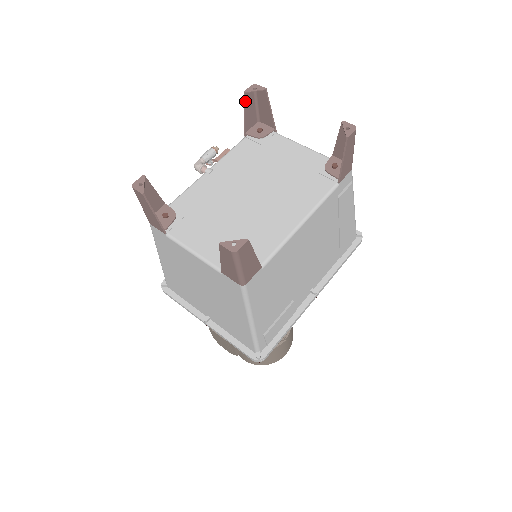
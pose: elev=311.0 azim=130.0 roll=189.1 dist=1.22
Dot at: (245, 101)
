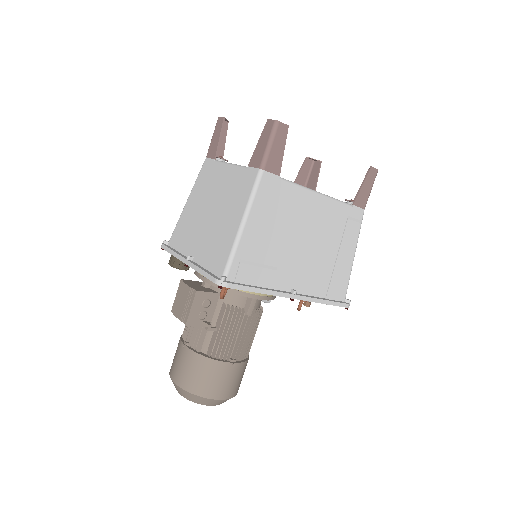
Dot at: (304, 163)
